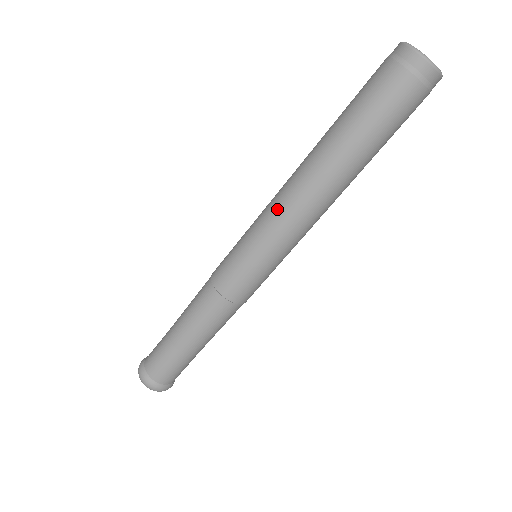
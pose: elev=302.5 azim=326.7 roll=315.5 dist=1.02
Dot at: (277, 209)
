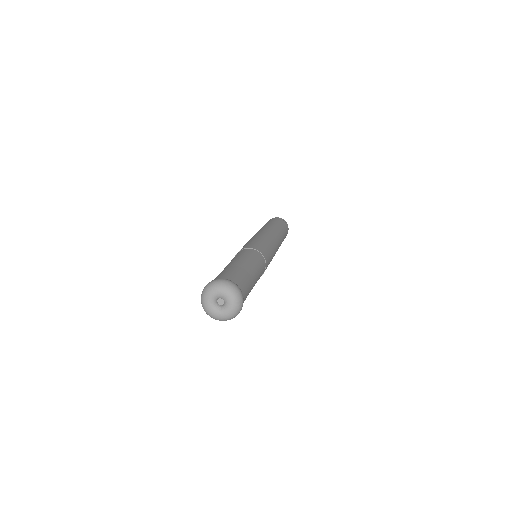
Dot at: (261, 233)
